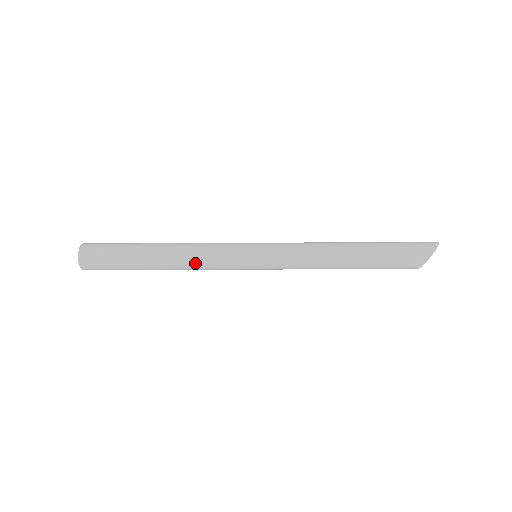
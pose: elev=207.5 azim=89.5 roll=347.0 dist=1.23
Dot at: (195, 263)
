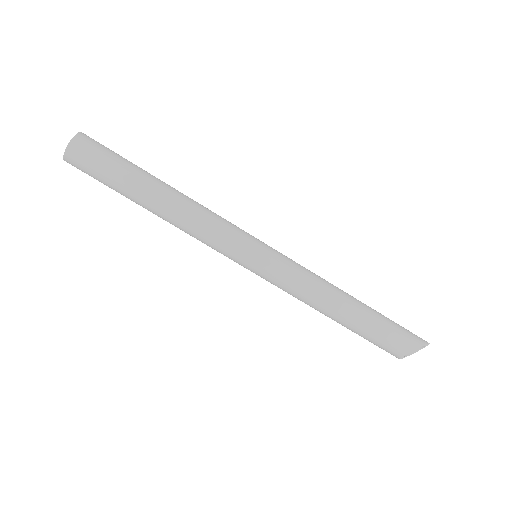
Dot at: (193, 225)
